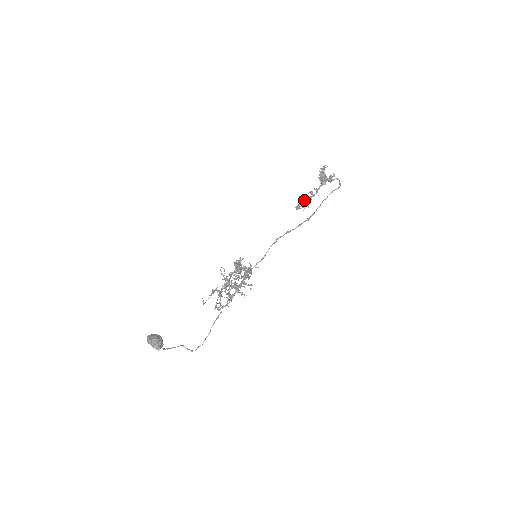
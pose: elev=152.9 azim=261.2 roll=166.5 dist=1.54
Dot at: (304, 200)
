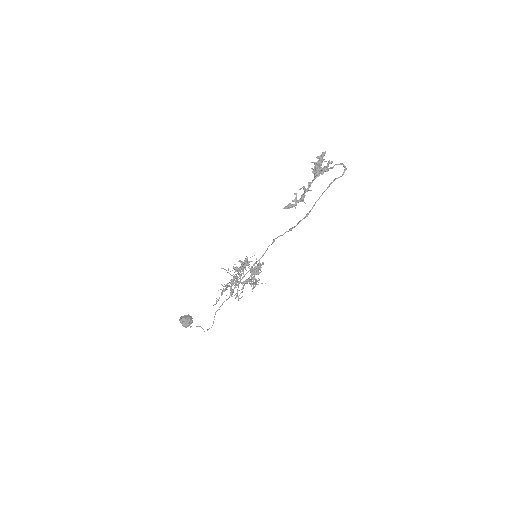
Dot at: (295, 198)
